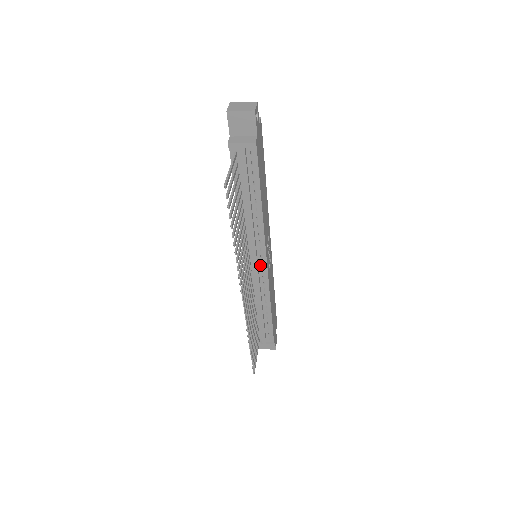
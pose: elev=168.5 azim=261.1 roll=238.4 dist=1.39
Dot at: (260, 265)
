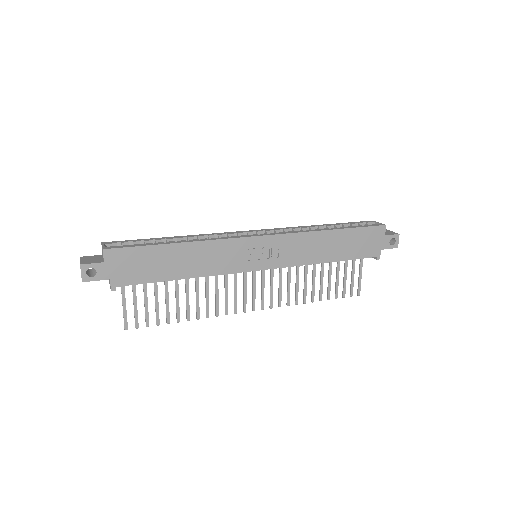
Dot at: occluded
